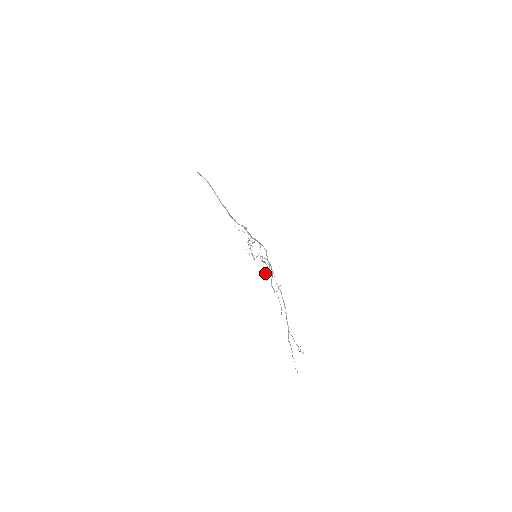
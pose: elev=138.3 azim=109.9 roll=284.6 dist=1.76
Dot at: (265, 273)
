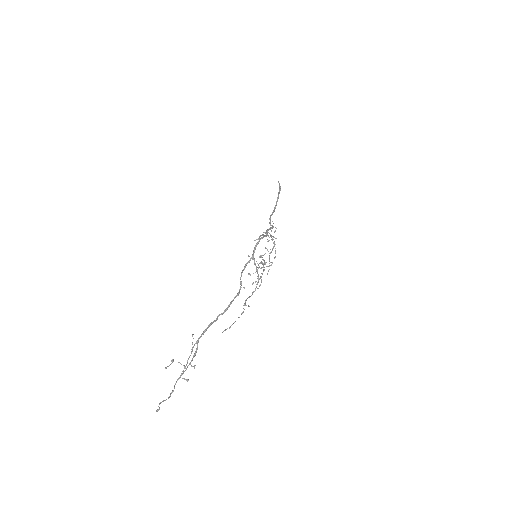
Dot at: (259, 285)
